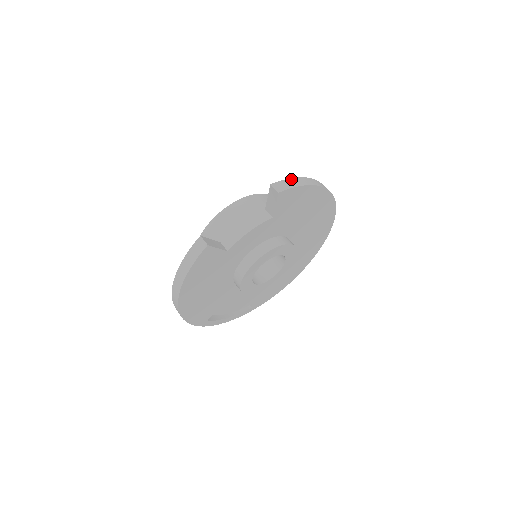
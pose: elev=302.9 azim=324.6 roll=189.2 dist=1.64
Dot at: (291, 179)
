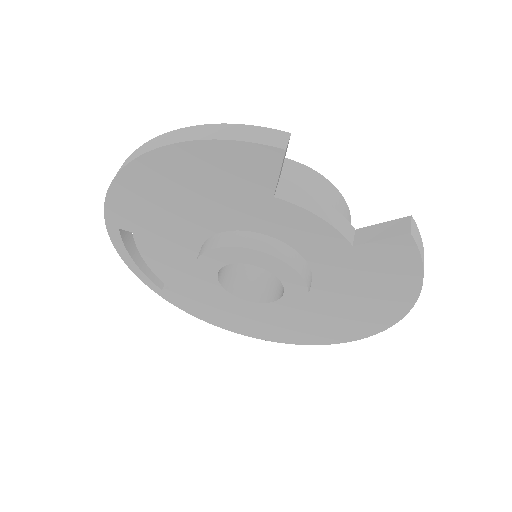
Dot at: occluded
